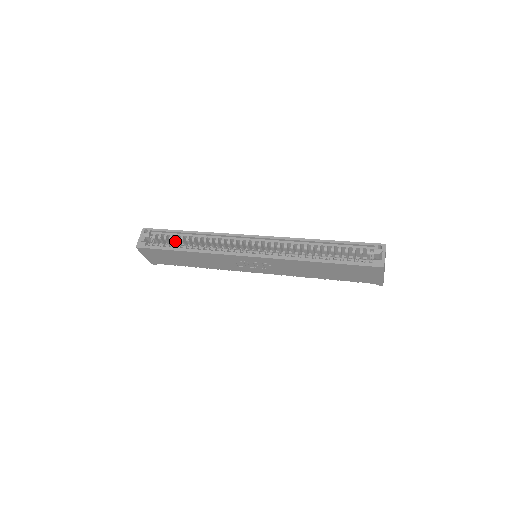
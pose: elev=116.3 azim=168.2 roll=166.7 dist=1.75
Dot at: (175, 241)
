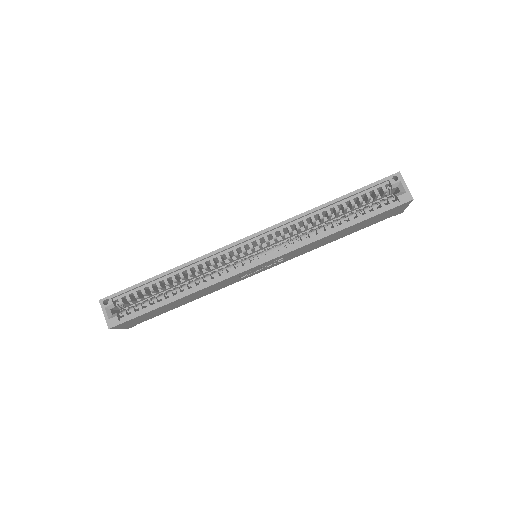
Dot at: (148, 291)
